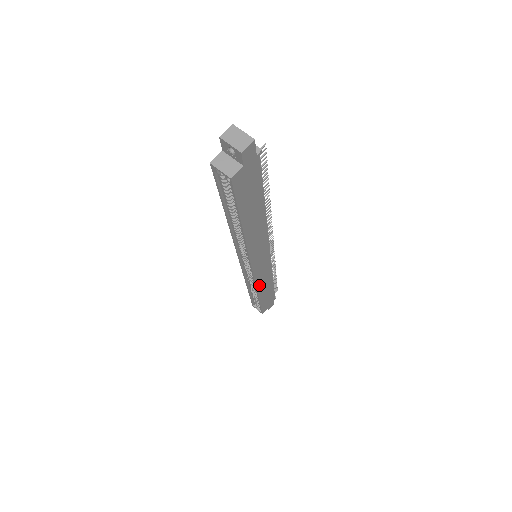
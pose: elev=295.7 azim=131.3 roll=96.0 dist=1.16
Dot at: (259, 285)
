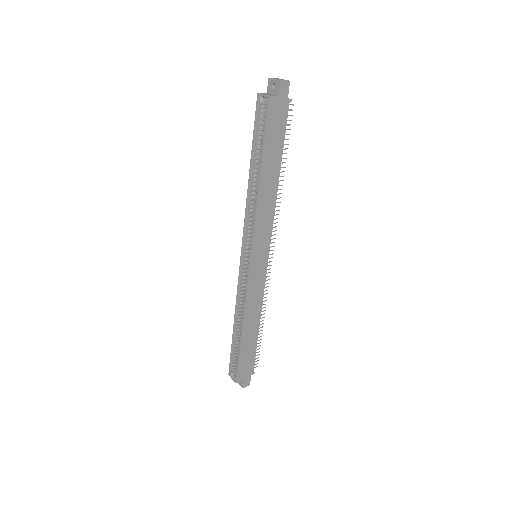
Dot at: (248, 304)
